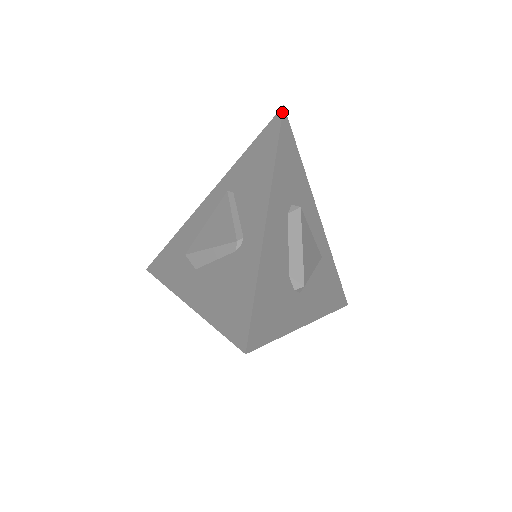
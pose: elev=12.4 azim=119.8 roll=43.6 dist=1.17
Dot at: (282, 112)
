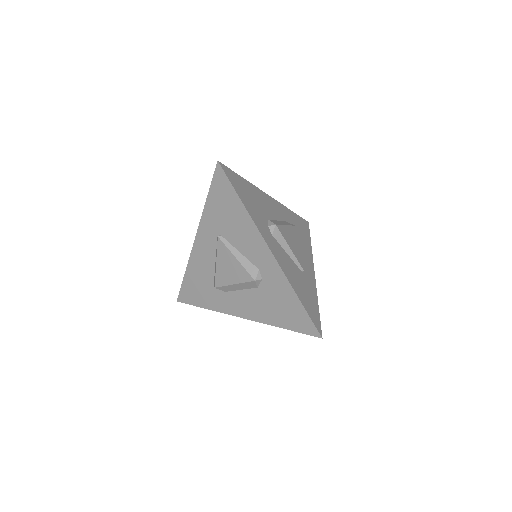
Dot at: (306, 221)
